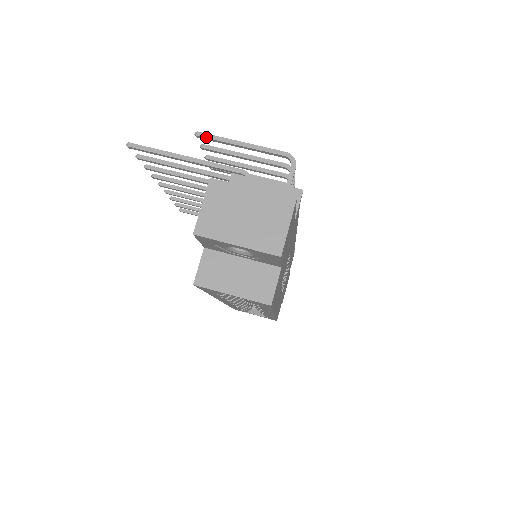
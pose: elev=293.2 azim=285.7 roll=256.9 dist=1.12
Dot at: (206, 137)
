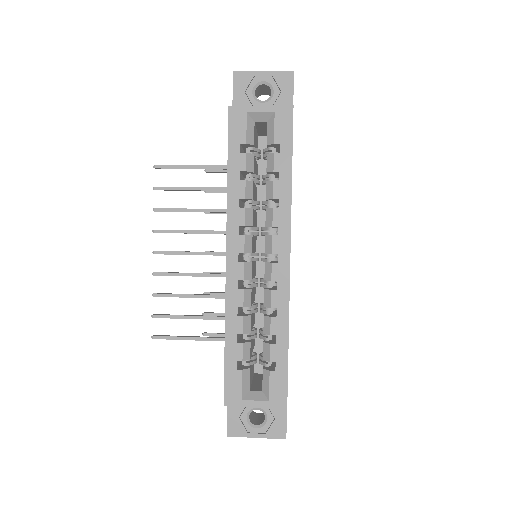
Dot at: (213, 169)
